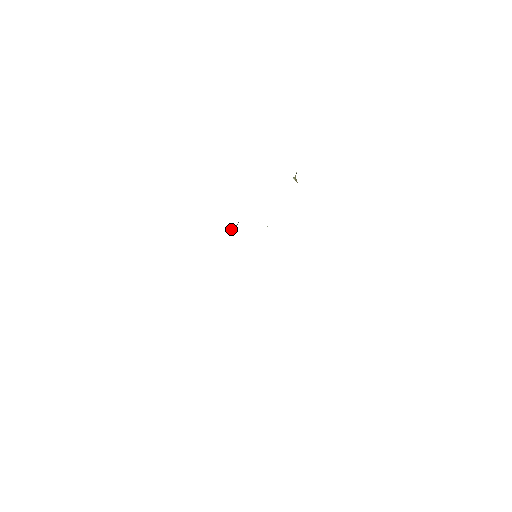
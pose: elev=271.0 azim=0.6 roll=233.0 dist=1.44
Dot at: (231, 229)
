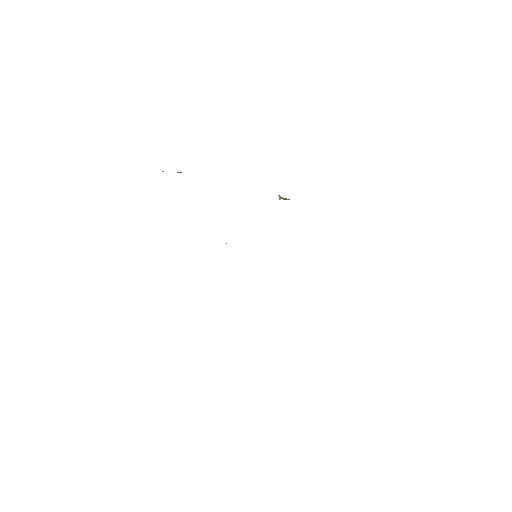
Dot at: occluded
